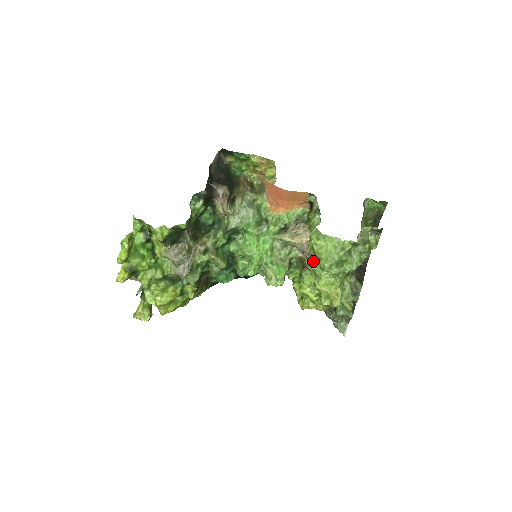
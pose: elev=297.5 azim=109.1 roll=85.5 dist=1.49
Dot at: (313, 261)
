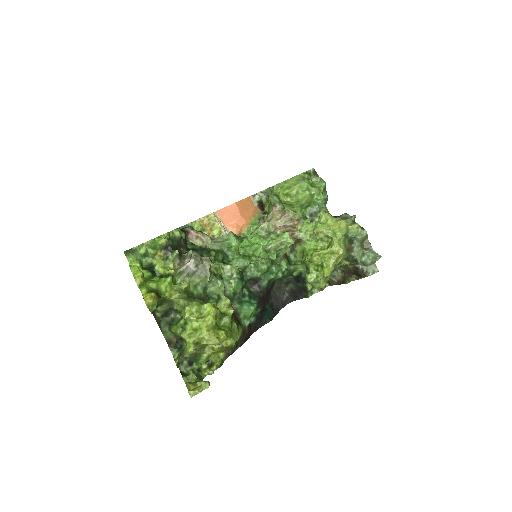
Dot at: (299, 226)
